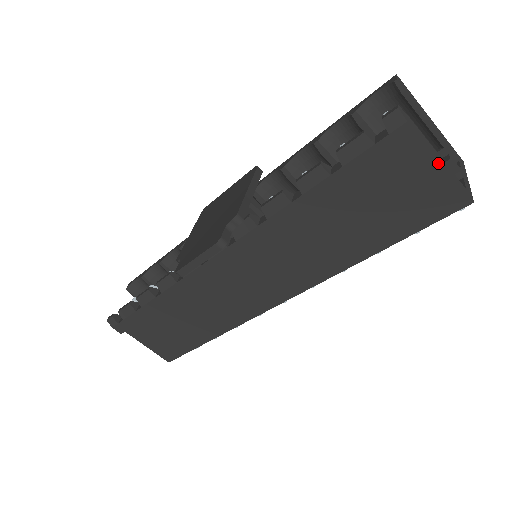
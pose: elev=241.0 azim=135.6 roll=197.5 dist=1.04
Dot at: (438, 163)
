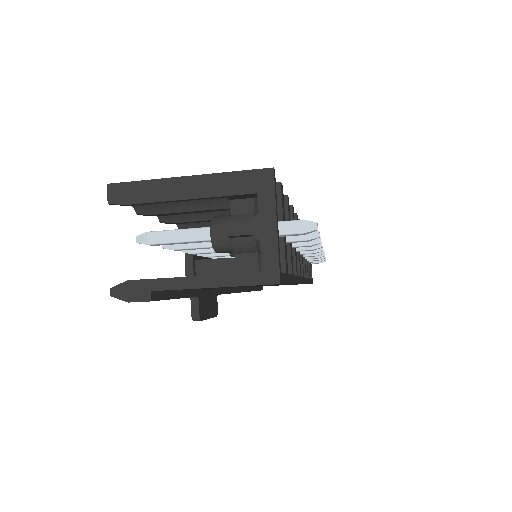
Dot at: (201, 288)
